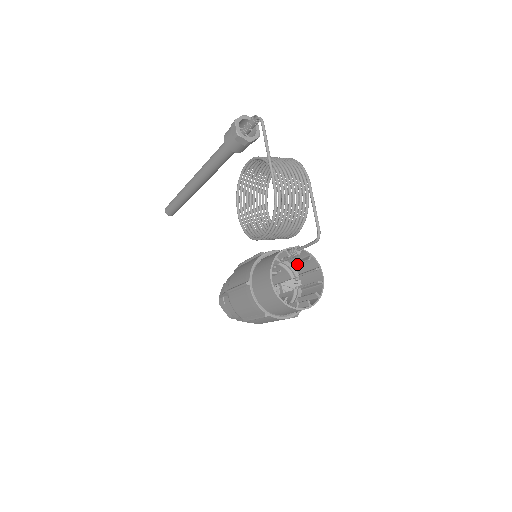
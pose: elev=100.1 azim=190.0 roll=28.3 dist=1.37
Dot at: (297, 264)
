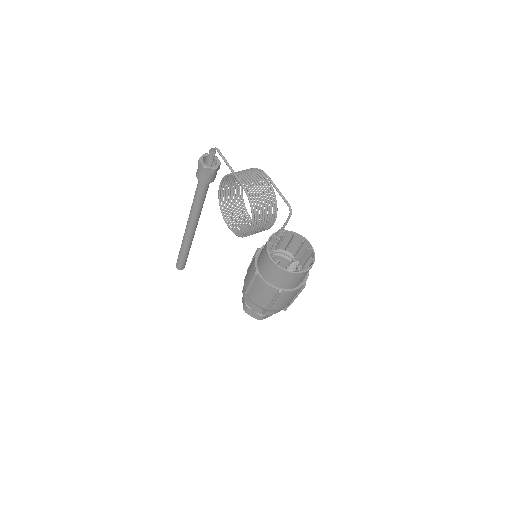
Dot at: (288, 246)
